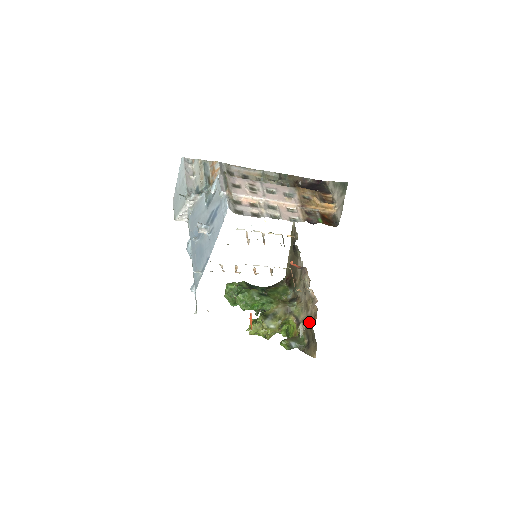
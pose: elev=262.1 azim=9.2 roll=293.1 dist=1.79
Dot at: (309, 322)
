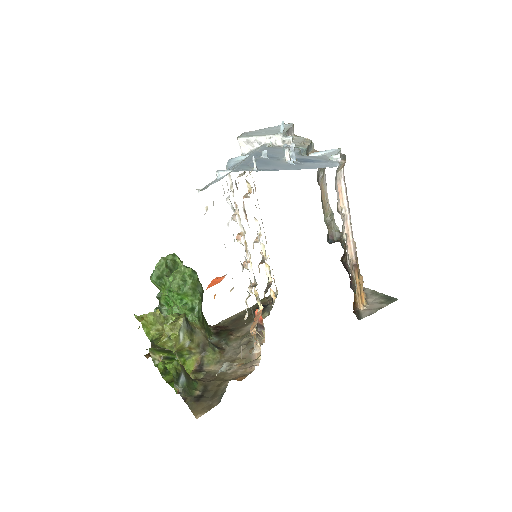
Dot at: (221, 378)
